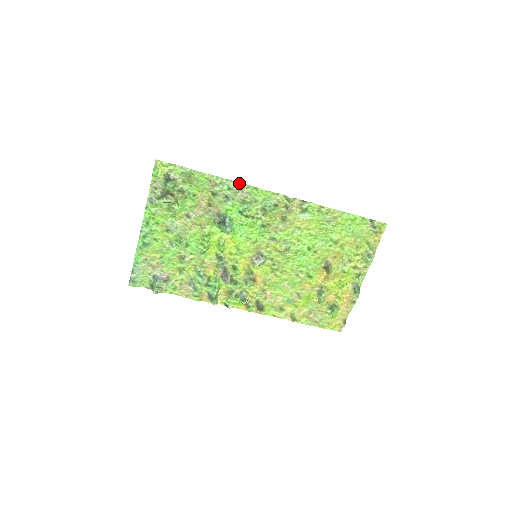
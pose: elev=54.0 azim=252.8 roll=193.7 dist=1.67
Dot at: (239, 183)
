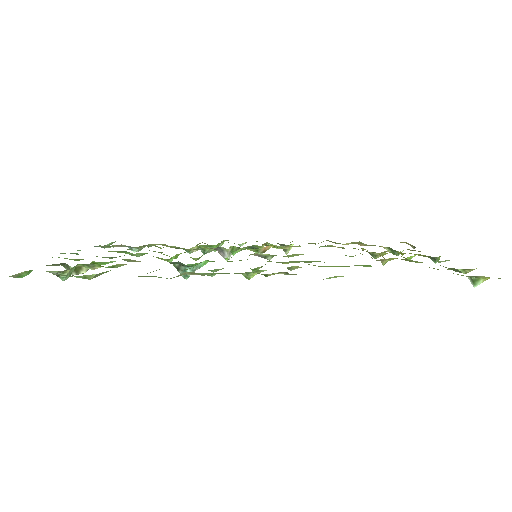
Dot at: occluded
